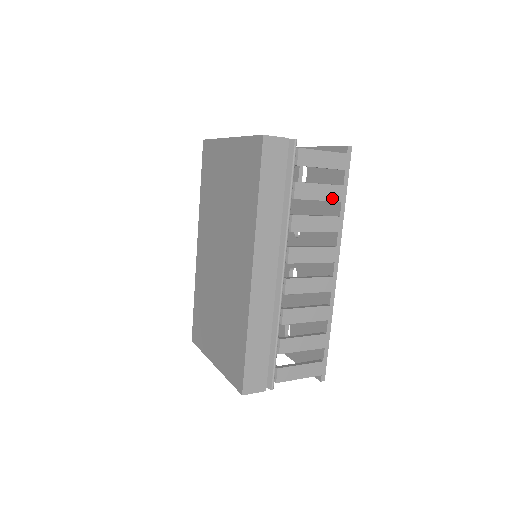
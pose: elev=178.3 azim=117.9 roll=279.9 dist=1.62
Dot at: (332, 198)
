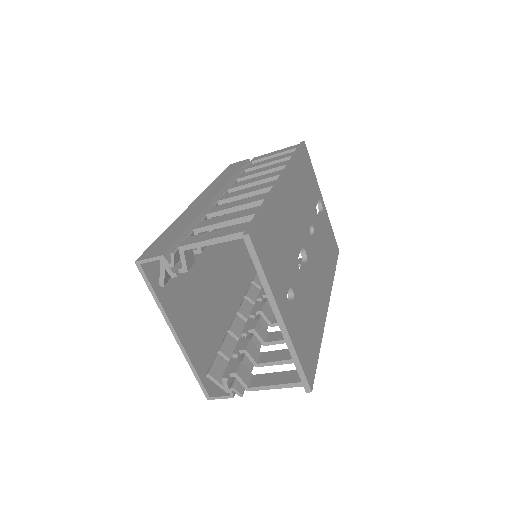
Dot at: (282, 158)
